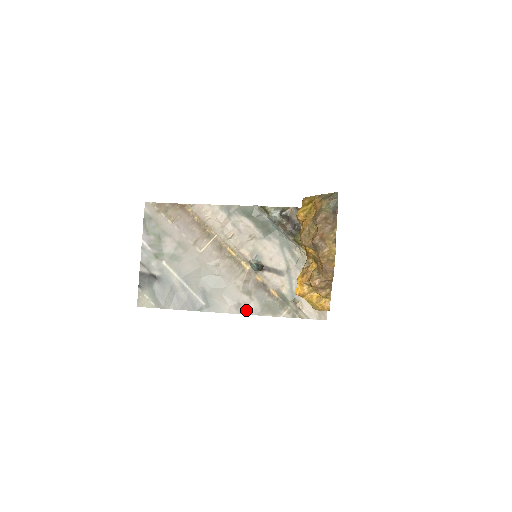
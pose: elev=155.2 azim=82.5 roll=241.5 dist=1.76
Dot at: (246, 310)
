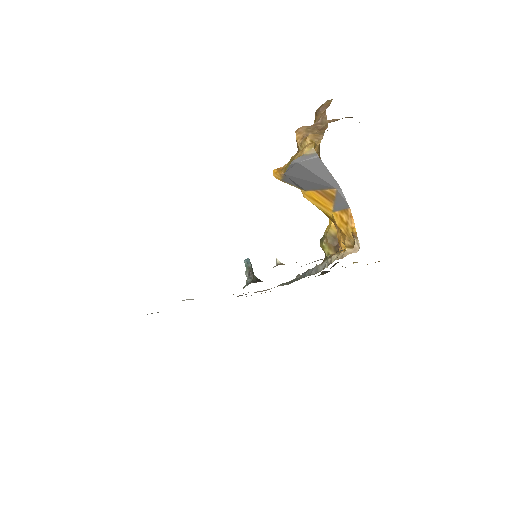
Dot at: occluded
